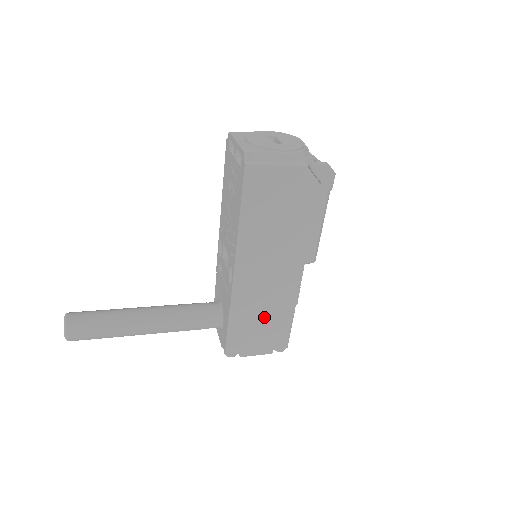
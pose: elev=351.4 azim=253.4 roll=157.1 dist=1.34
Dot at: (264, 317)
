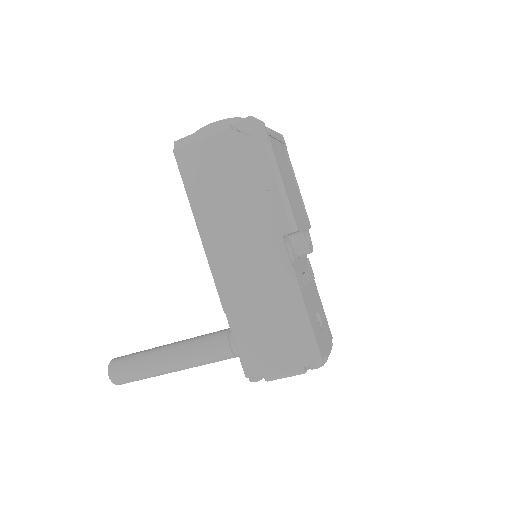
Dot at: (268, 317)
